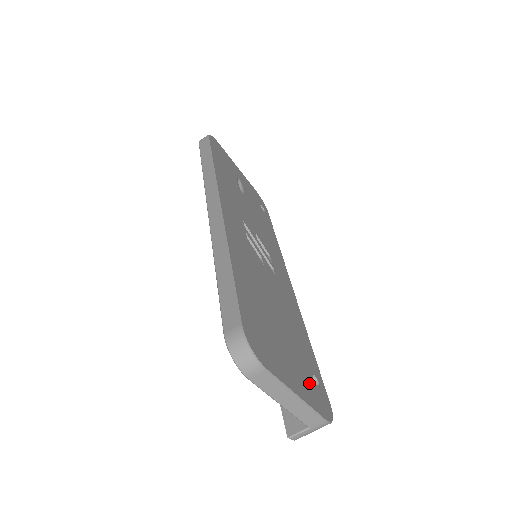
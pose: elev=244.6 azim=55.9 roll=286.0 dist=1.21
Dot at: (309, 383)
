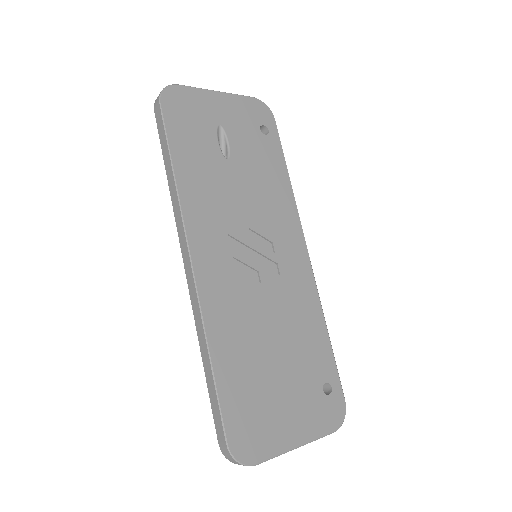
Dot at: (316, 406)
